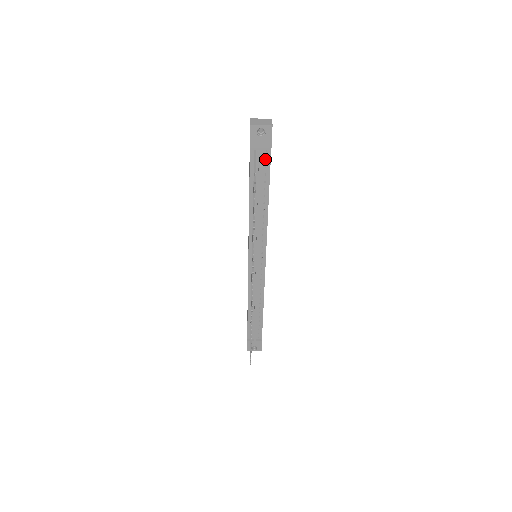
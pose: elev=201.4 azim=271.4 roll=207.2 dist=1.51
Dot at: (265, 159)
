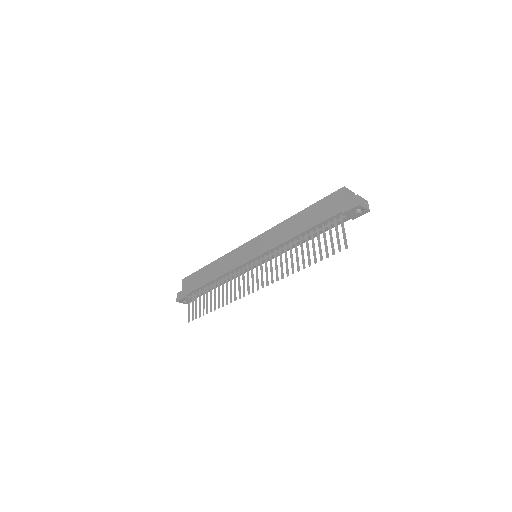
Dot at: occluded
